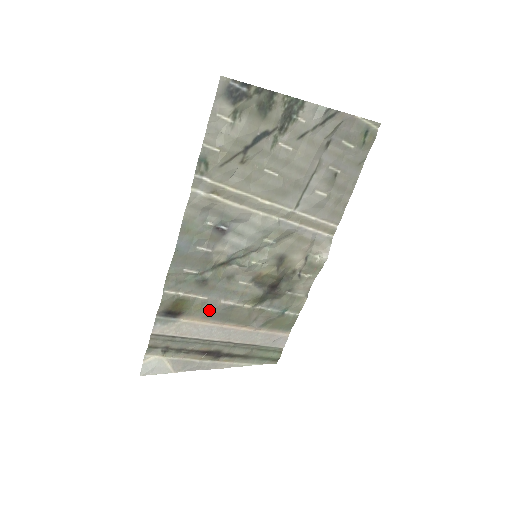
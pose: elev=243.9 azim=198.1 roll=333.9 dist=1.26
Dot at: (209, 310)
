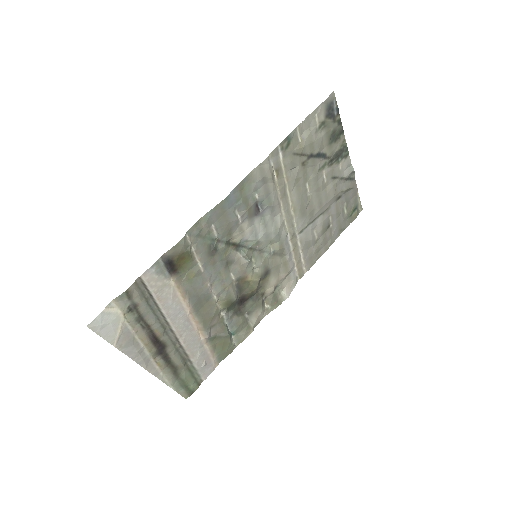
Dot at: (195, 286)
